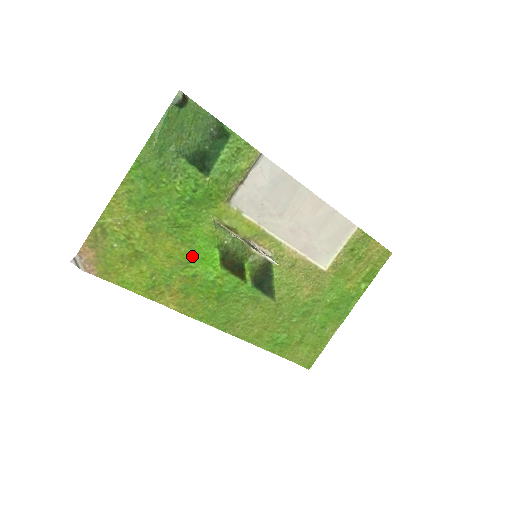
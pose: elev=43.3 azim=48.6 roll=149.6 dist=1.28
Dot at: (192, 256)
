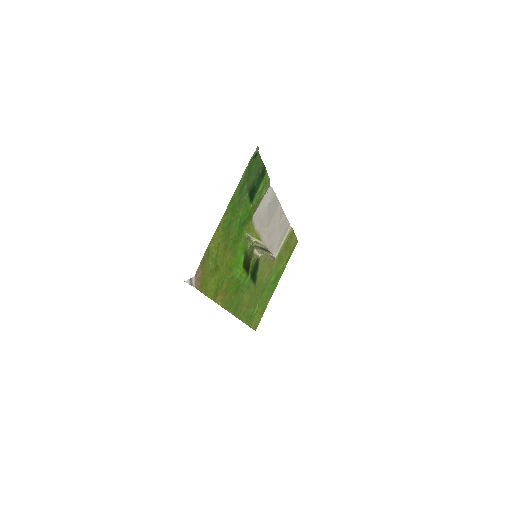
Dot at: (234, 263)
